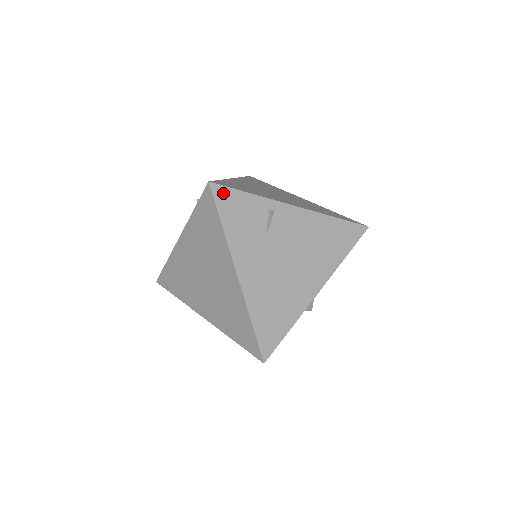
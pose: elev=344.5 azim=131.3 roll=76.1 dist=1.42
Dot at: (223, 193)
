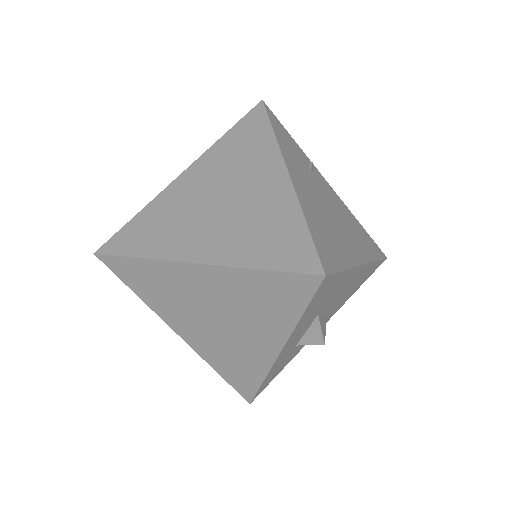
Dot at: (273, 117)
